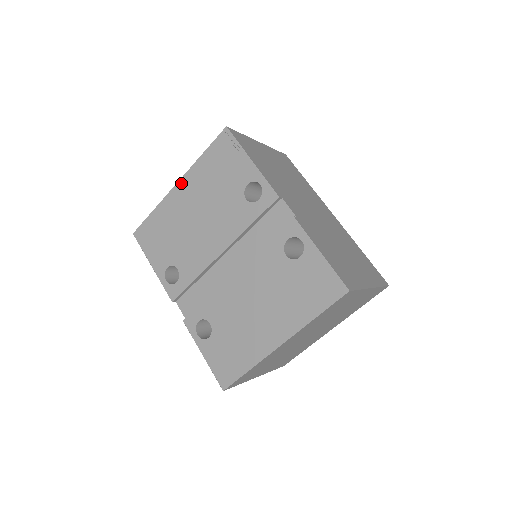
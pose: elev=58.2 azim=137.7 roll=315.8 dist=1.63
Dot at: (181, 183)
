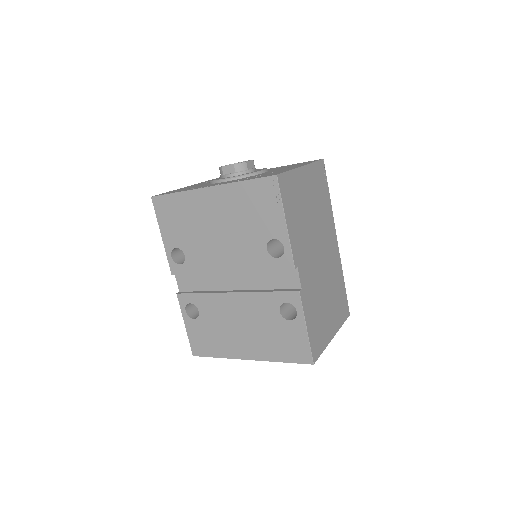
Dot at: (213, 190)
